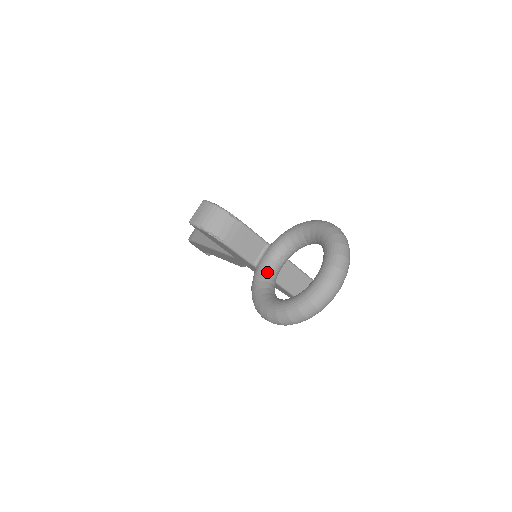
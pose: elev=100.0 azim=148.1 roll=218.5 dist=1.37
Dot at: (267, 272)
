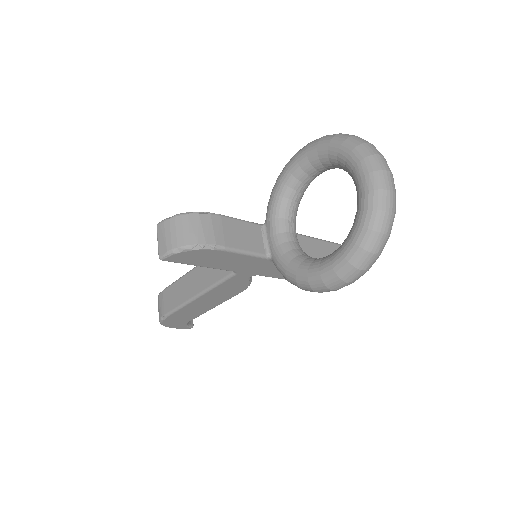
Dot at: (289, 248)
